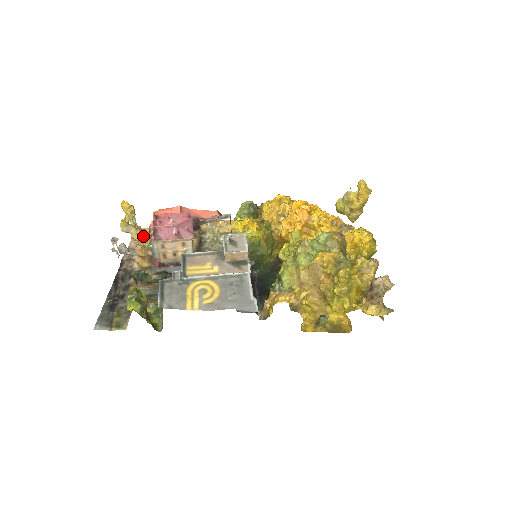
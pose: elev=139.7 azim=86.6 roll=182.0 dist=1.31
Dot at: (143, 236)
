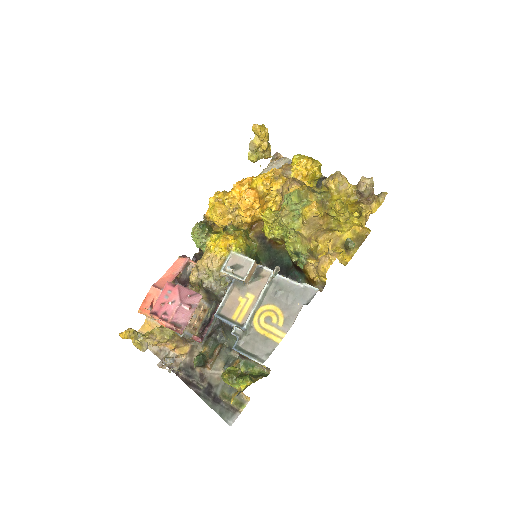
Dot at: (159, 335)
